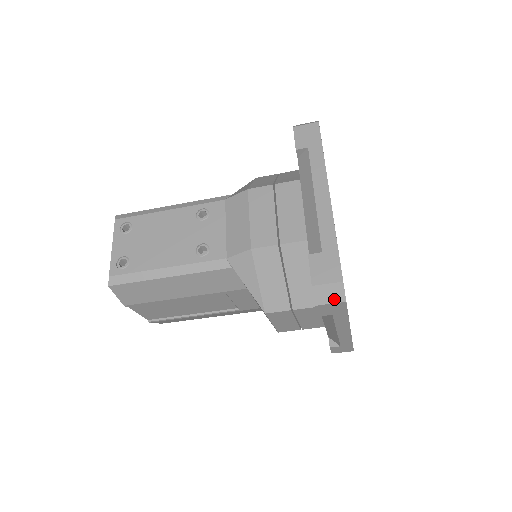
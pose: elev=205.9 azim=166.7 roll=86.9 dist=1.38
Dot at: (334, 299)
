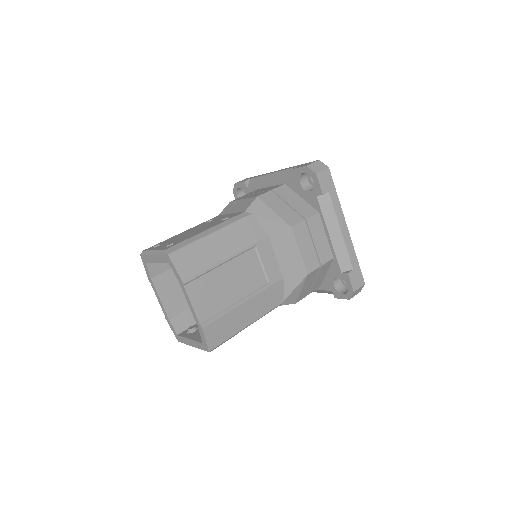
Dot at: (322, 168)
